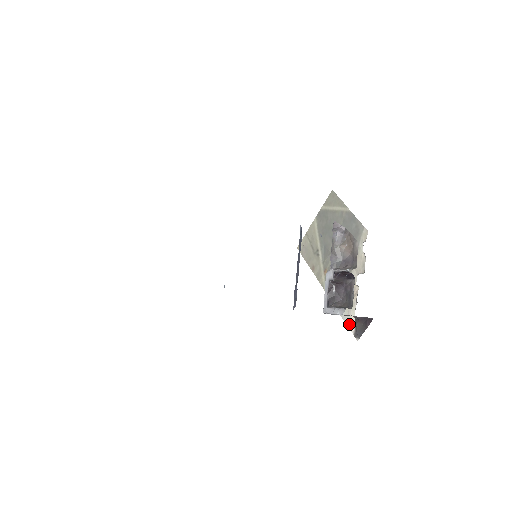
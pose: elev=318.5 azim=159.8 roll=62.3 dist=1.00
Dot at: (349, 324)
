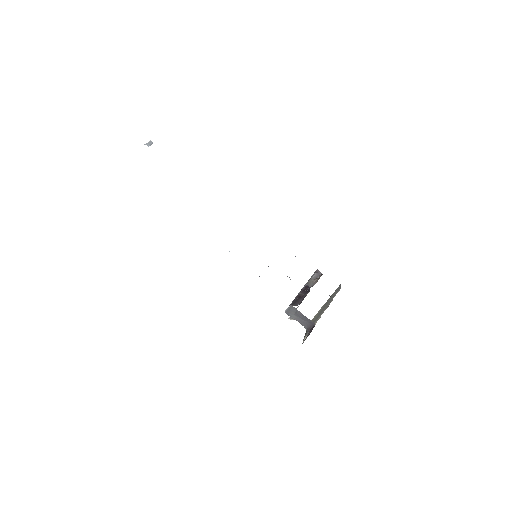
Dot at: (304, 339)
